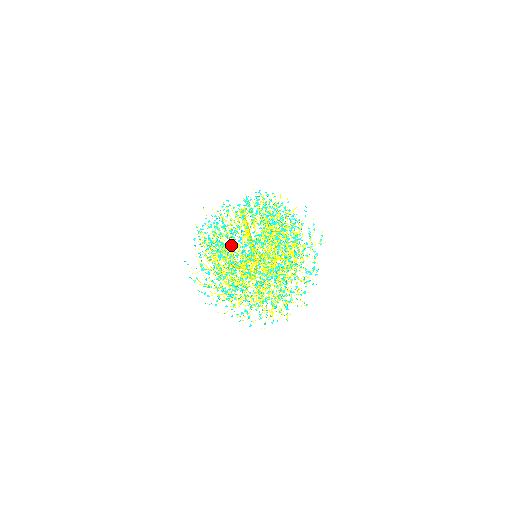
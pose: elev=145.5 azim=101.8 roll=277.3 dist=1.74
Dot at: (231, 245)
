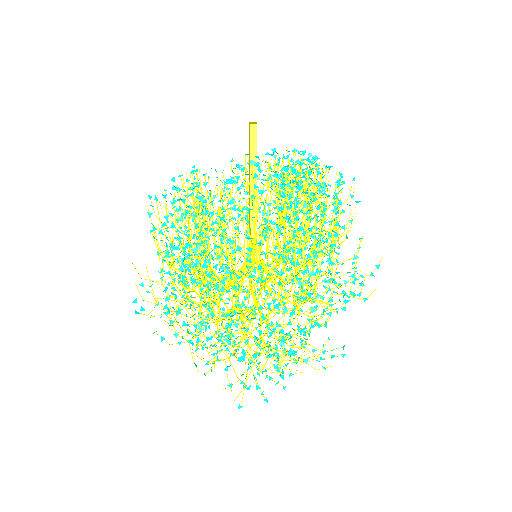
Dot at: occluded
